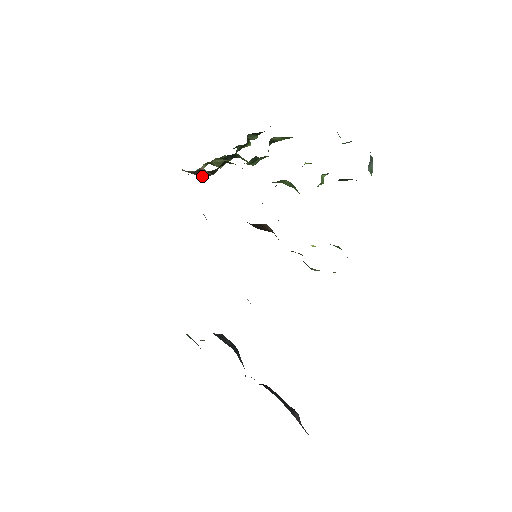
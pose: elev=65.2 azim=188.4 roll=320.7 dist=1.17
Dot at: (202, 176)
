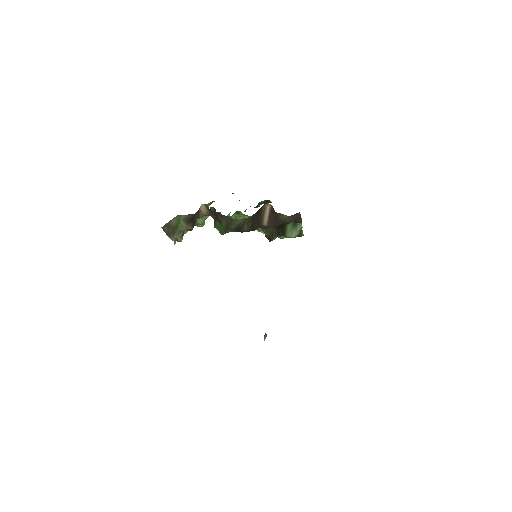
Dot at: (190, 229)
